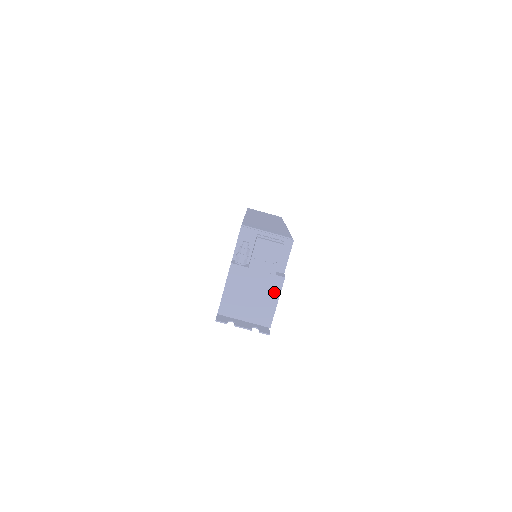
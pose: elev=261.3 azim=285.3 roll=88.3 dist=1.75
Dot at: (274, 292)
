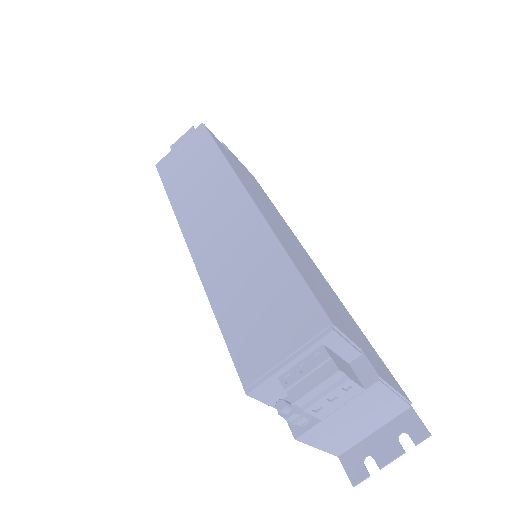
Dot at: (382, 395)
